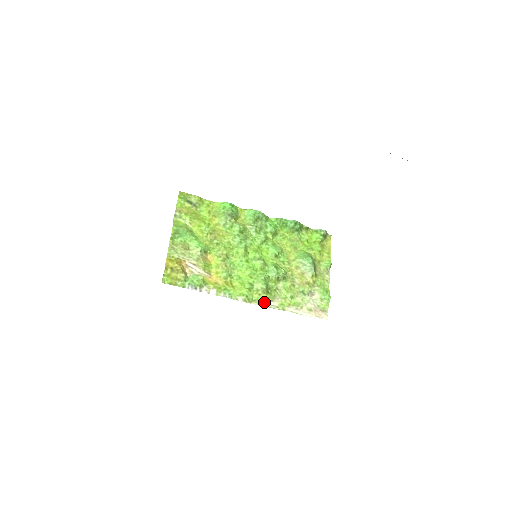
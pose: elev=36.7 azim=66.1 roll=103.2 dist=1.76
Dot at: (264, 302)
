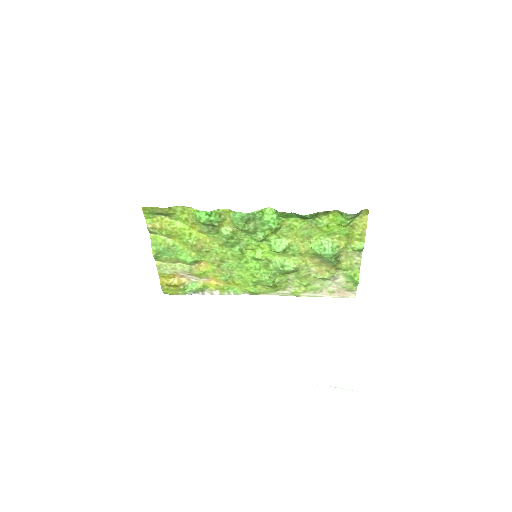
Dot at: (274, 292)
